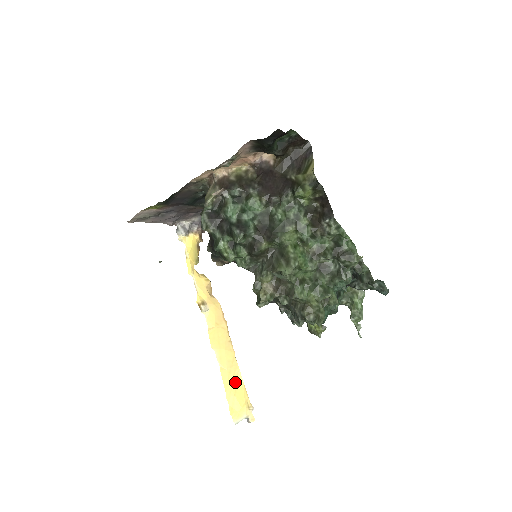
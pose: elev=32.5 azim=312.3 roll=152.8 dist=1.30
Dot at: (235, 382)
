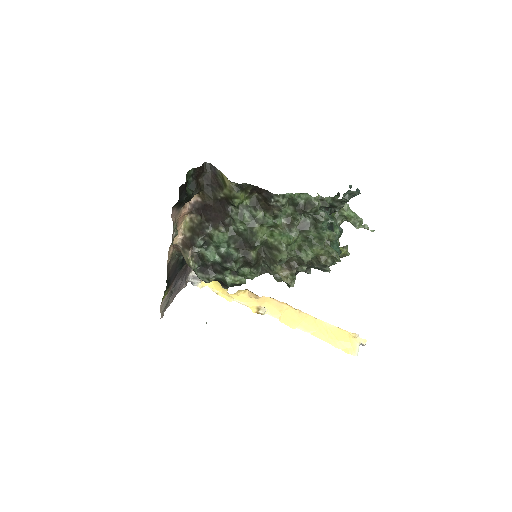
Dot at: (330, 332)
